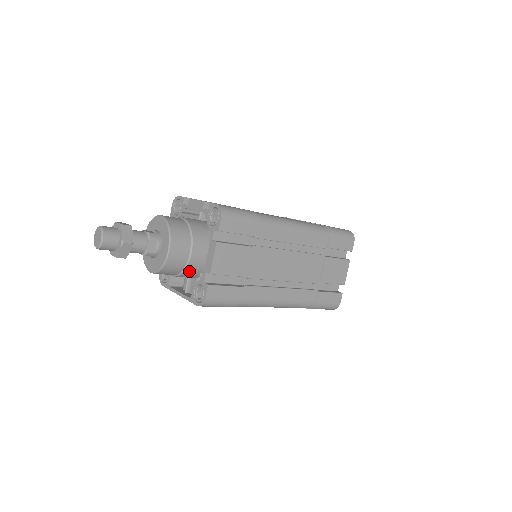
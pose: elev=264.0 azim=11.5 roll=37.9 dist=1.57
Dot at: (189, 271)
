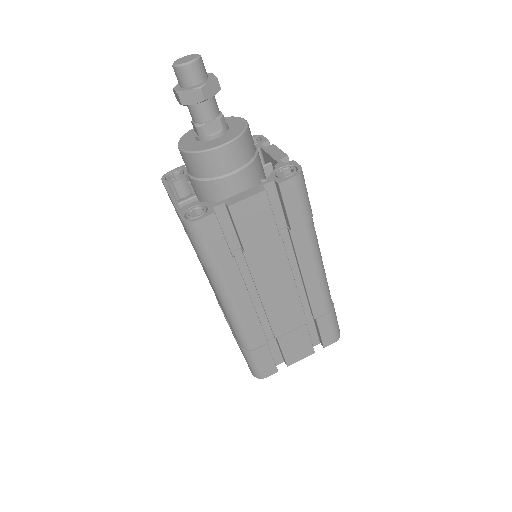
Dot at: (210, 187)
